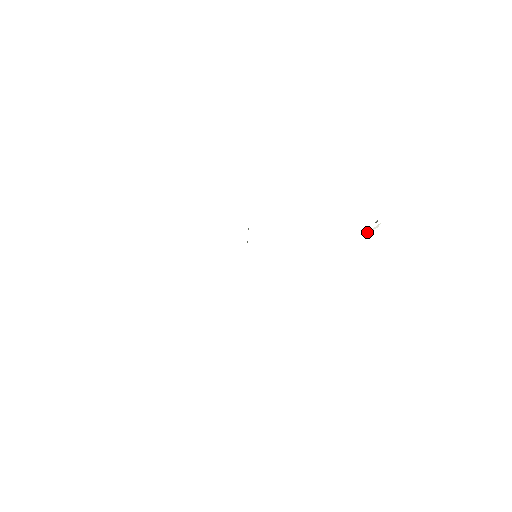
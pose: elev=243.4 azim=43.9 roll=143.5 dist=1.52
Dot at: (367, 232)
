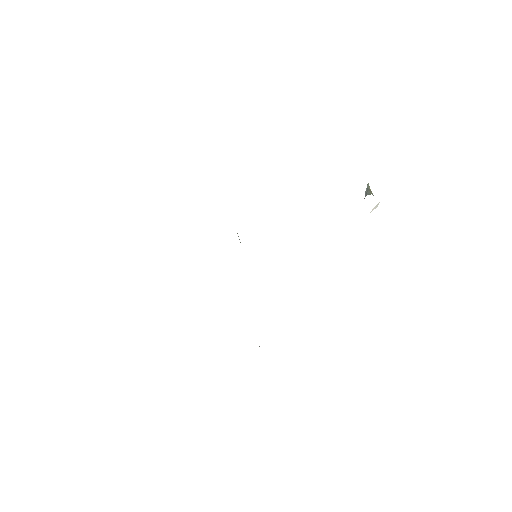
Dot at: occluded
